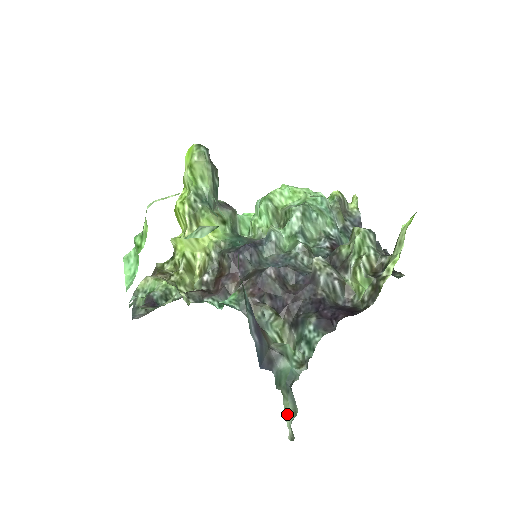
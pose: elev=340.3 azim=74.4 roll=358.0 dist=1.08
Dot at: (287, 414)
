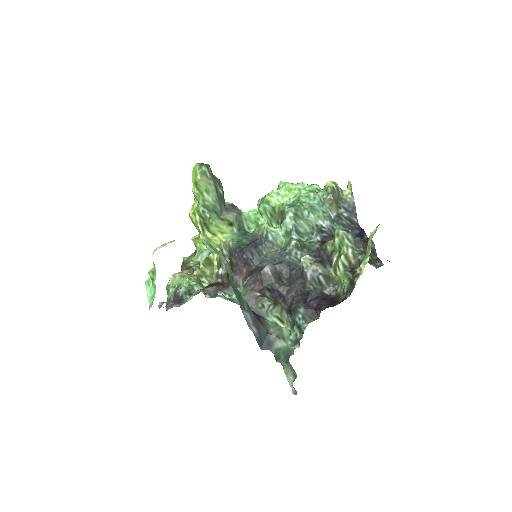
Dot at: (288, 377)
